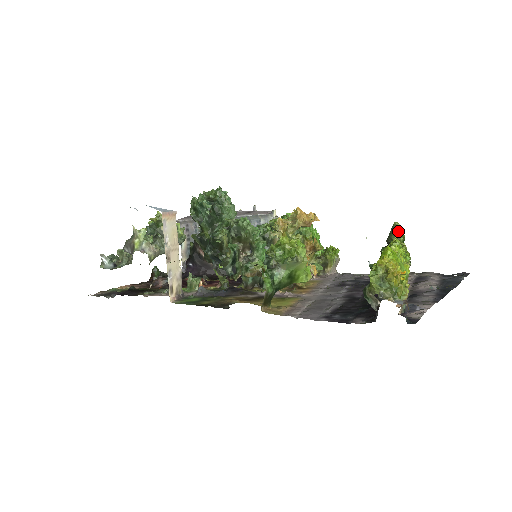
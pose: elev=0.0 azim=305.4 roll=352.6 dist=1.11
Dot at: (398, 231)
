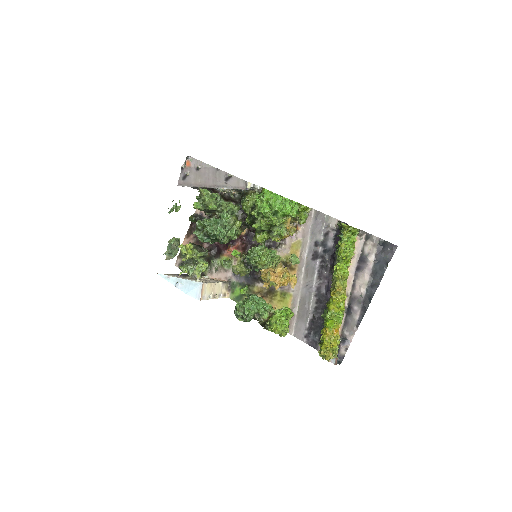
Dot at: (345, 227)
